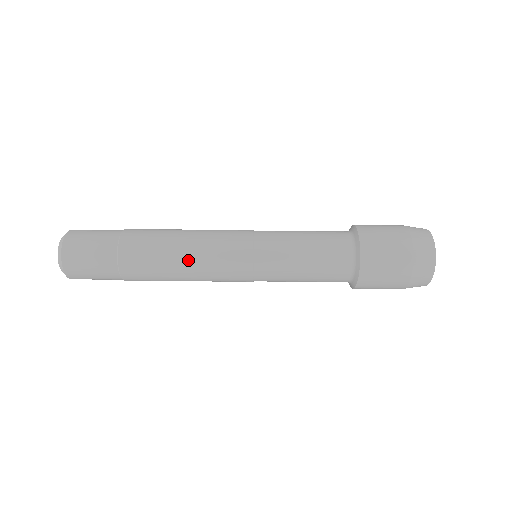
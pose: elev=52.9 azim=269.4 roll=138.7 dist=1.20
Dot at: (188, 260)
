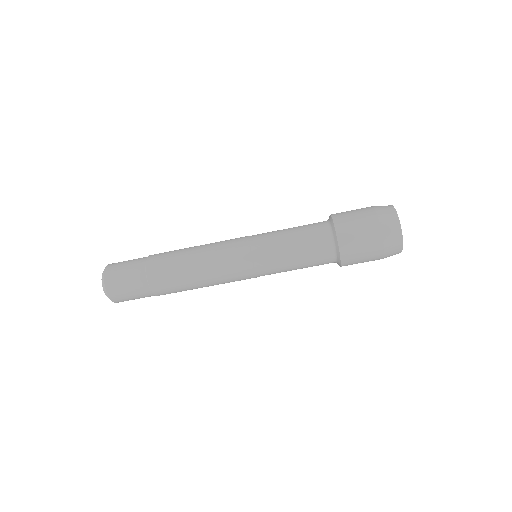
Dot at: (200, 264)
